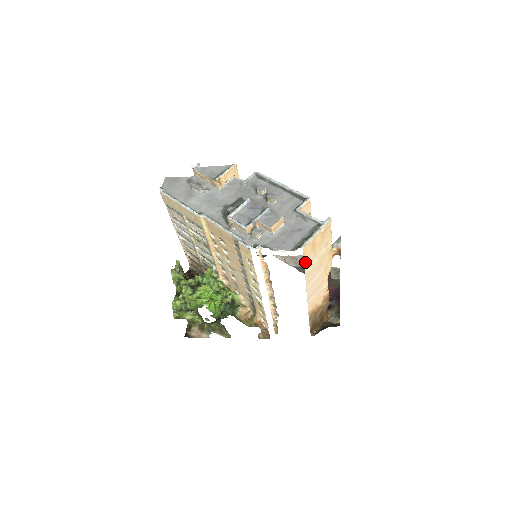
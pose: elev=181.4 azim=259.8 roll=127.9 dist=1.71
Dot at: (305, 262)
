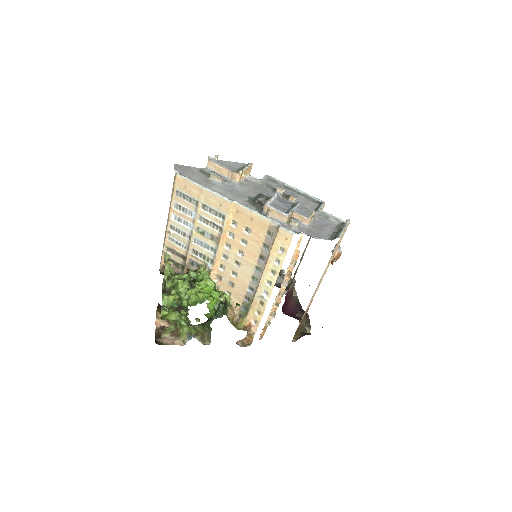
Dot at: occluded
